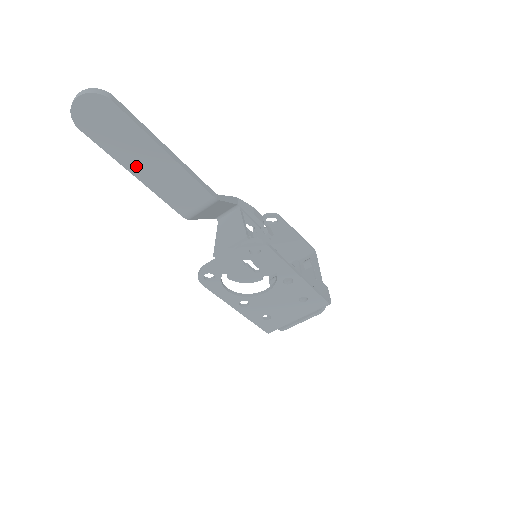
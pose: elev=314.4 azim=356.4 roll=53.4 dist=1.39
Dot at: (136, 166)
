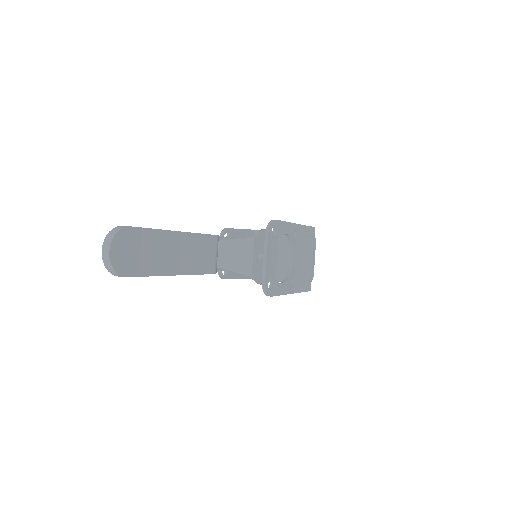
Dot at: (171, 266)
